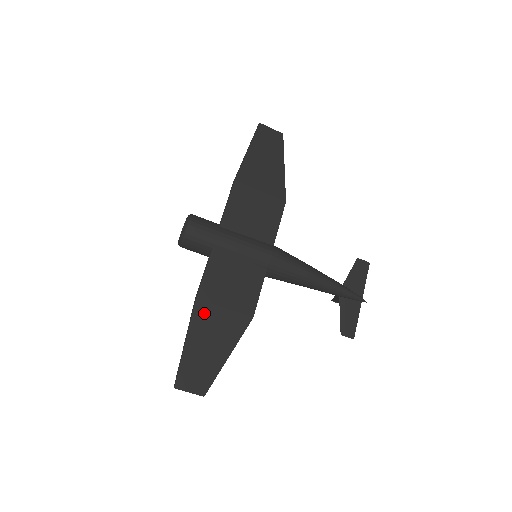
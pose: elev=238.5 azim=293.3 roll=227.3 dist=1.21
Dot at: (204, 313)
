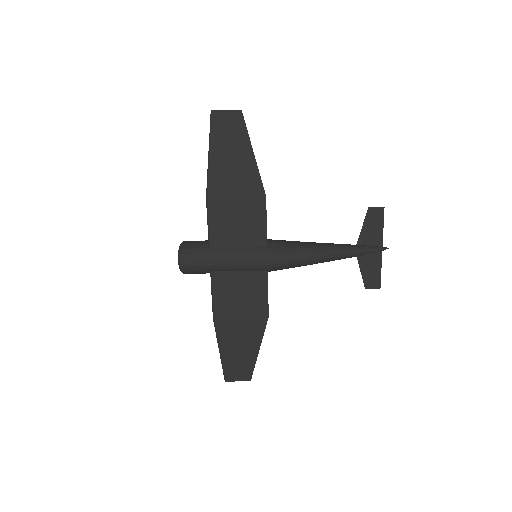
Dot at: (225, 327)
